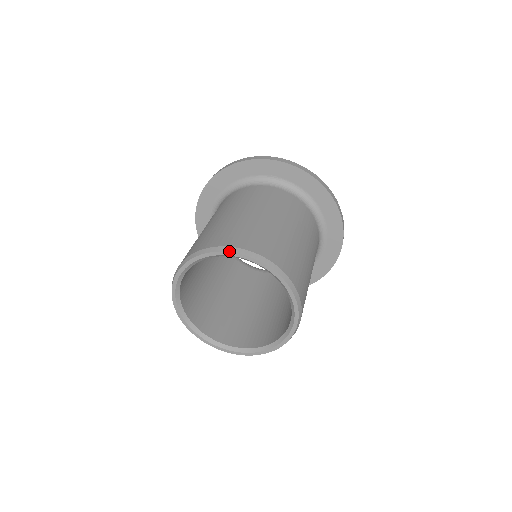
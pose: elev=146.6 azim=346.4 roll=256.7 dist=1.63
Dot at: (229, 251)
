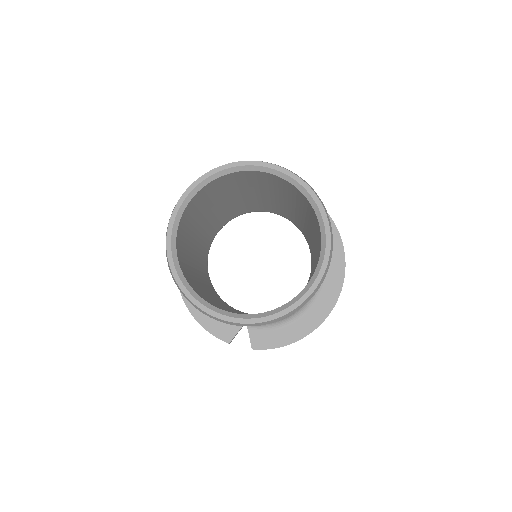
Dot at: occluded
